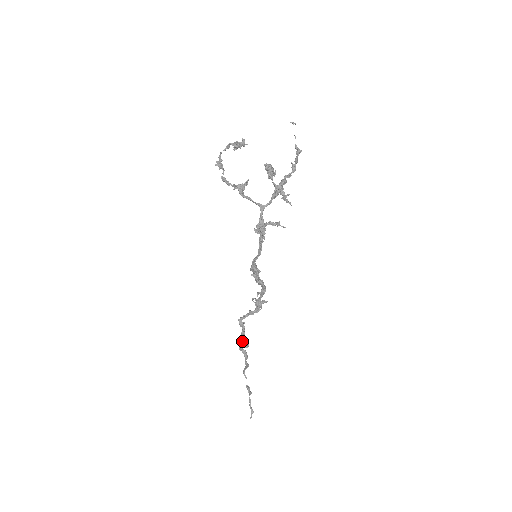
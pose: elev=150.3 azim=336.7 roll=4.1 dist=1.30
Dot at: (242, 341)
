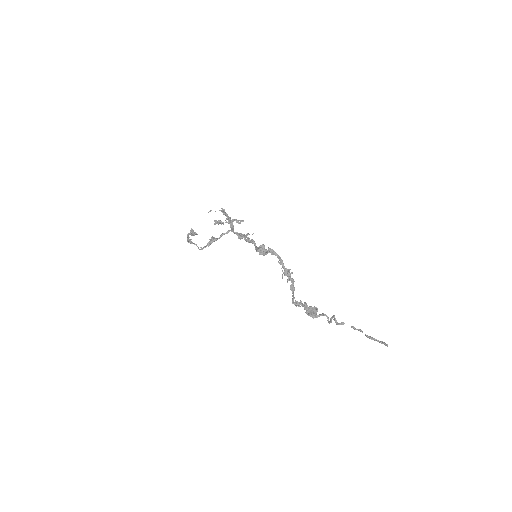
Dot at: (311, 312)
